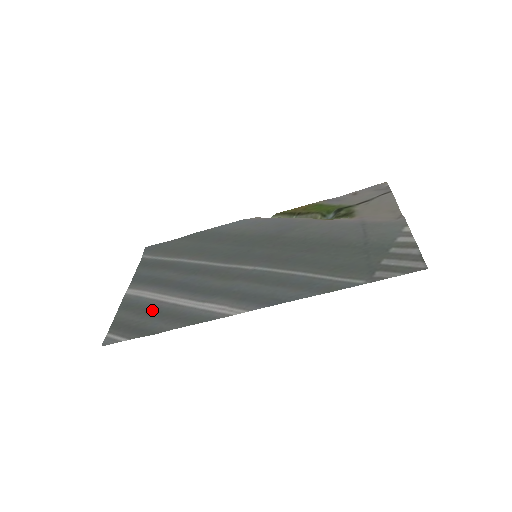
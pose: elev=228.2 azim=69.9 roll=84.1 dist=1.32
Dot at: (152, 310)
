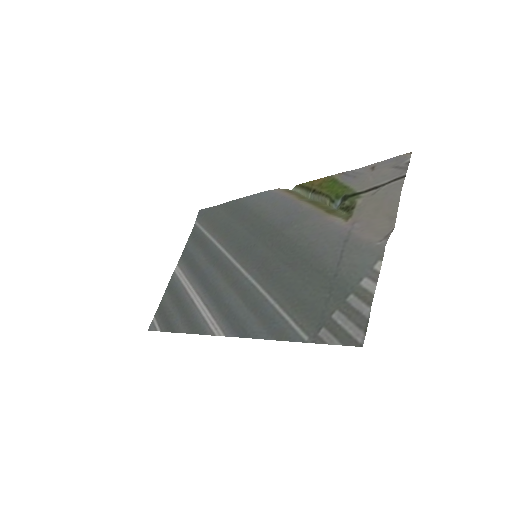
Dot at: (180, 301)
